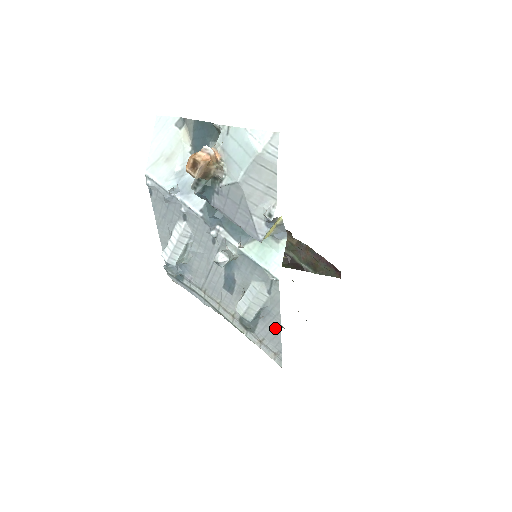
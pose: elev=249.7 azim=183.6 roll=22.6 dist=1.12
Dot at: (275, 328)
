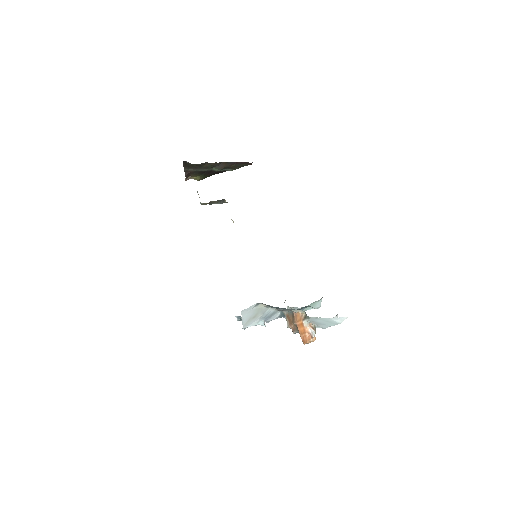
Dot at: occluded
